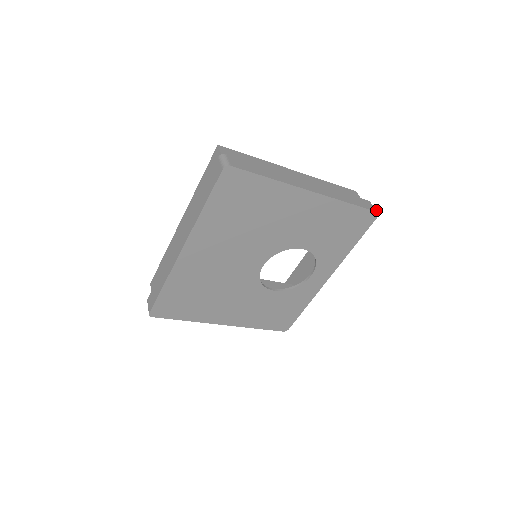
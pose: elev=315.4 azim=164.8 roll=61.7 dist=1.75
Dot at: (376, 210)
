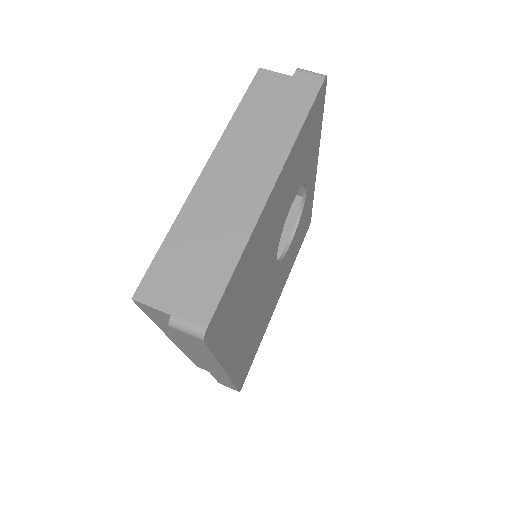
Dot at: (320, 76)
